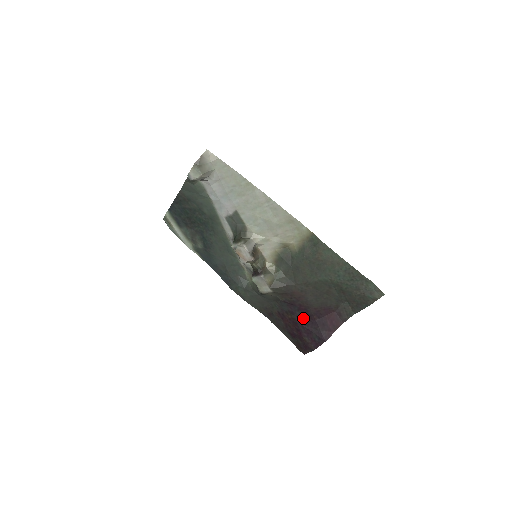
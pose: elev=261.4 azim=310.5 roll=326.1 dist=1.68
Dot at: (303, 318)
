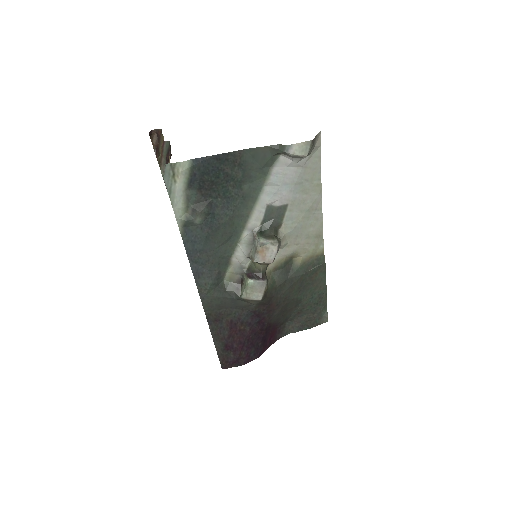
Dot at: (255, 331)
